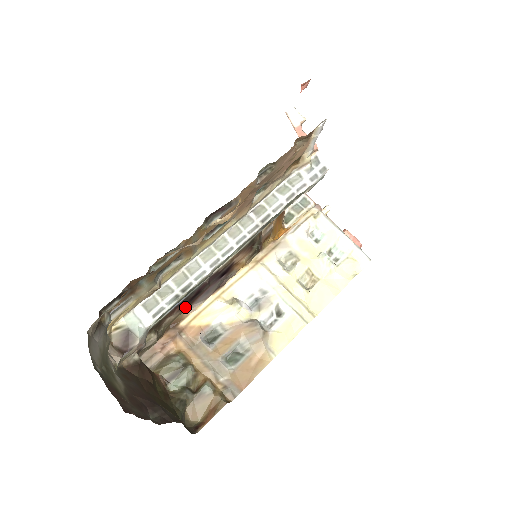
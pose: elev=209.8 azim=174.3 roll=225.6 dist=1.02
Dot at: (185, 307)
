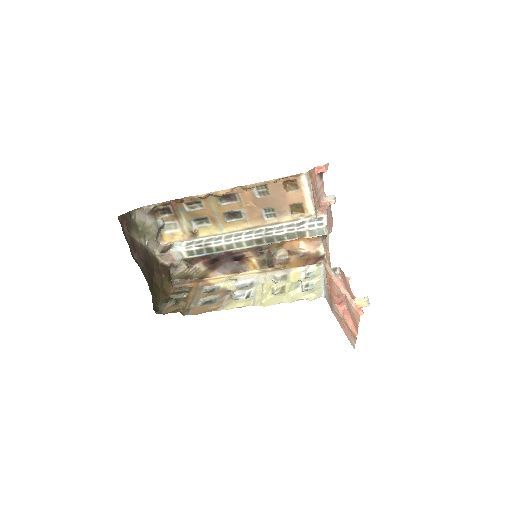
Dot at: (210, 267)
